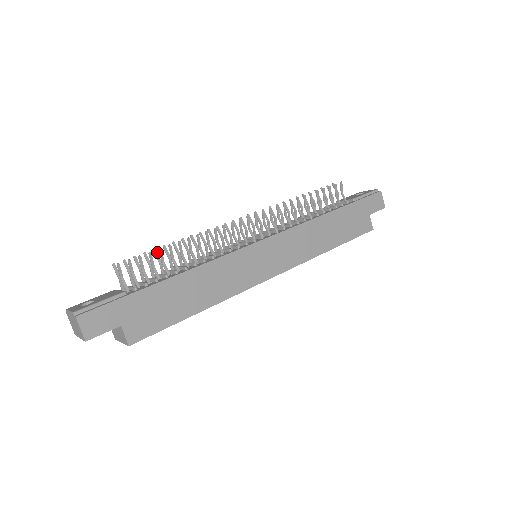
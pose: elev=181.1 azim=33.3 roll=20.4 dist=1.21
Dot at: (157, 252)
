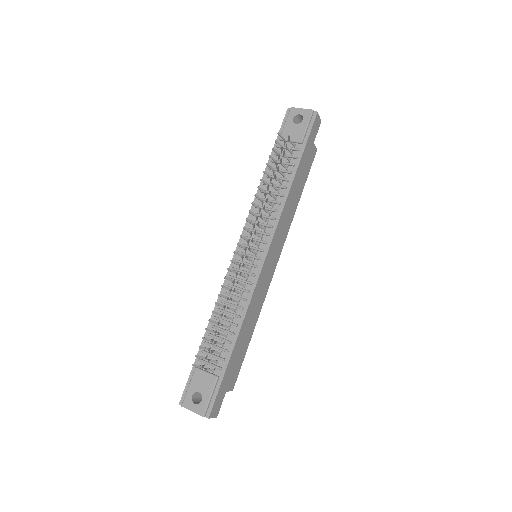
Dot at: (209, 329)
